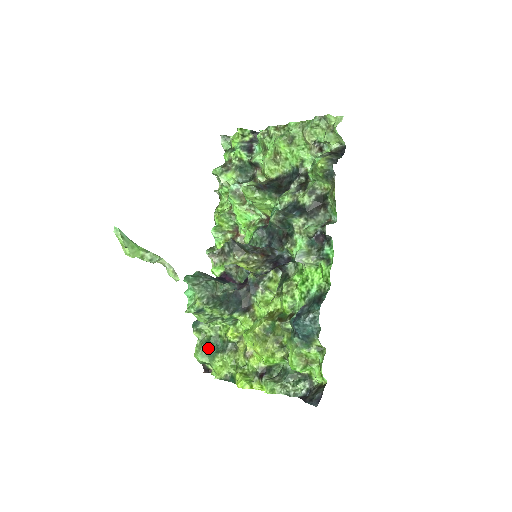
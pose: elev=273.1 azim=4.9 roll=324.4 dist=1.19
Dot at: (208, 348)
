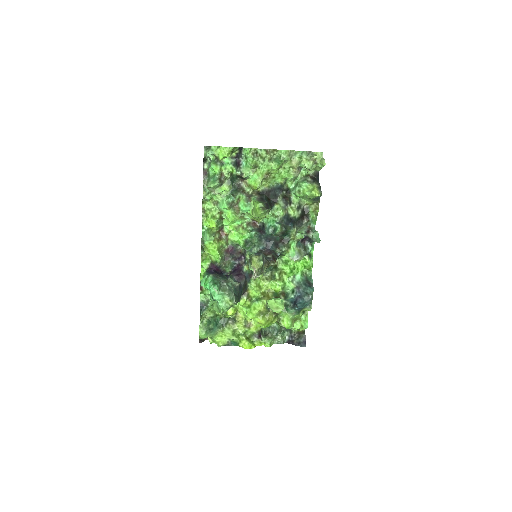
Dot at: (211, 327)
